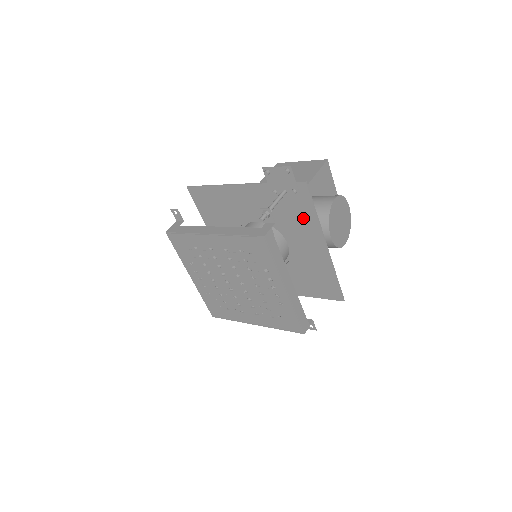
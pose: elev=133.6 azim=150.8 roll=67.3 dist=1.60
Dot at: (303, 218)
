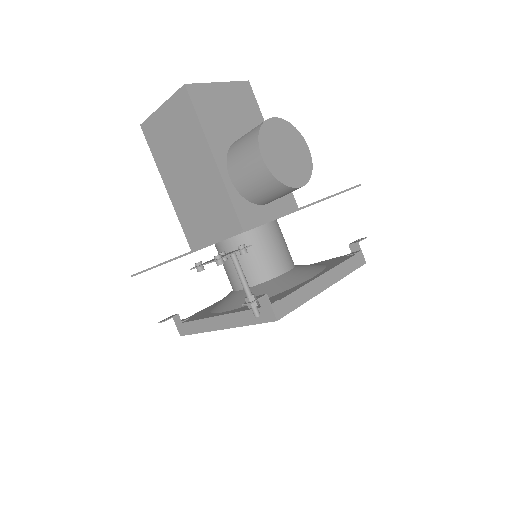
Dot at: occluded
